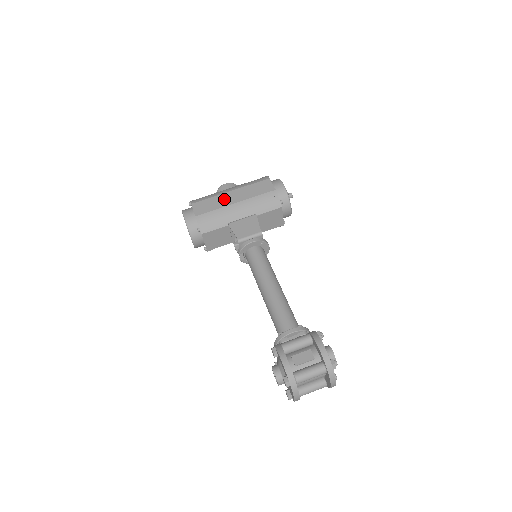
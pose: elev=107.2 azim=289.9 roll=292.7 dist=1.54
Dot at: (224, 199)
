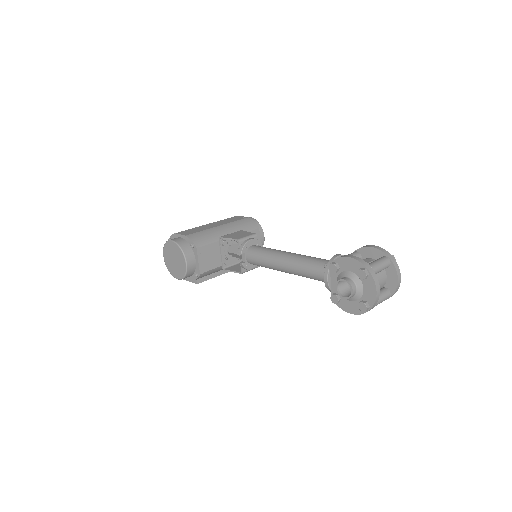
Dot at: (206, 226)
